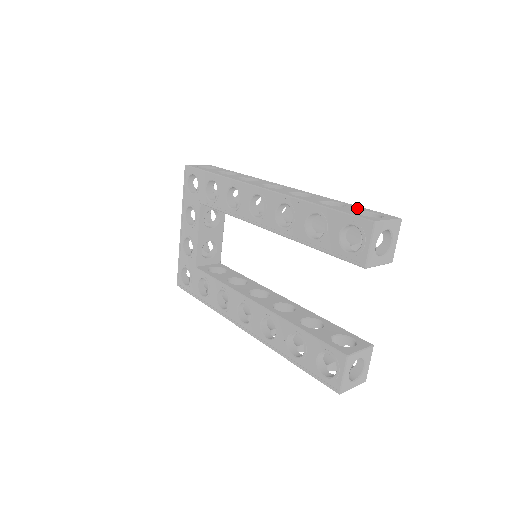
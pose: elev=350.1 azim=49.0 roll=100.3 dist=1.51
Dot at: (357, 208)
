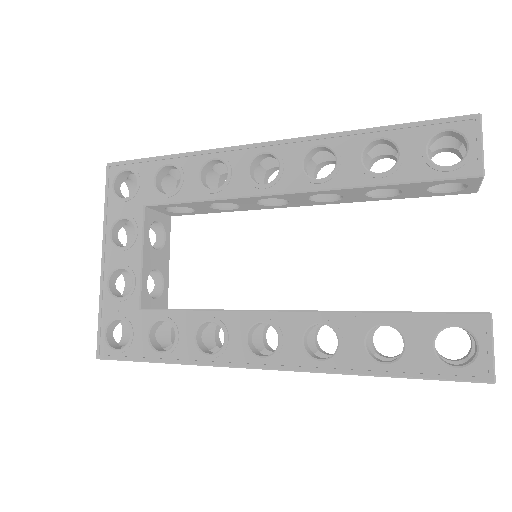
Dot at: occluded
